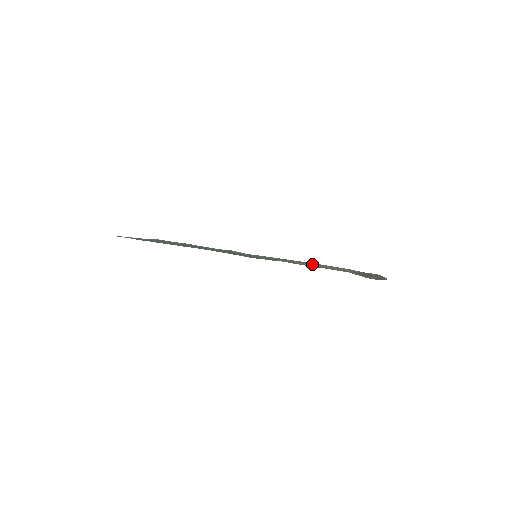
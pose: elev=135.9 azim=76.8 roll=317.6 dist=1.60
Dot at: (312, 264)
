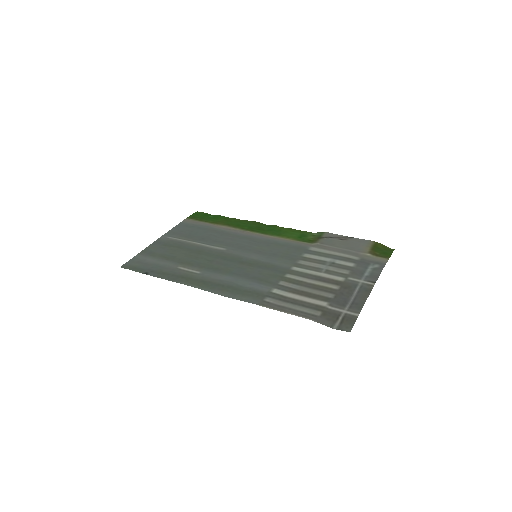
Dot at: (306, 270)
